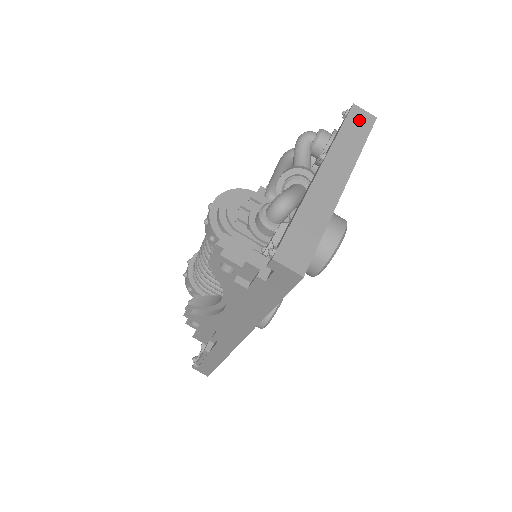
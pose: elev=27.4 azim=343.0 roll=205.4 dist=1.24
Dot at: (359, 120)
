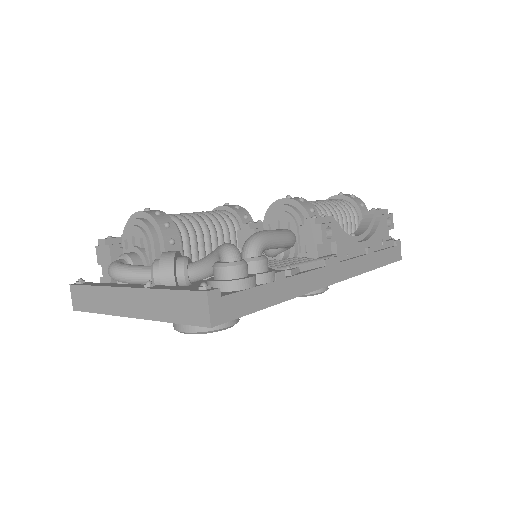
Dot at: (193, 307)
